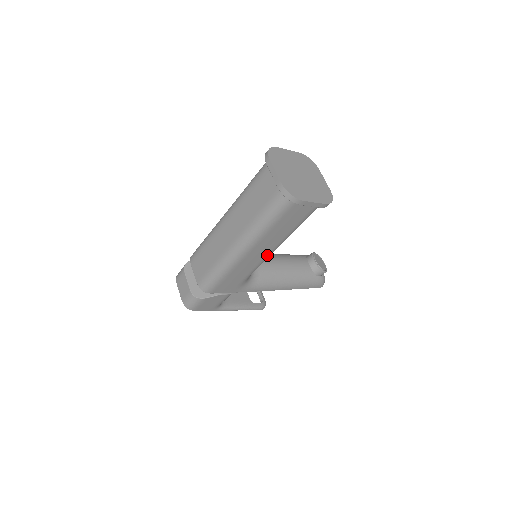
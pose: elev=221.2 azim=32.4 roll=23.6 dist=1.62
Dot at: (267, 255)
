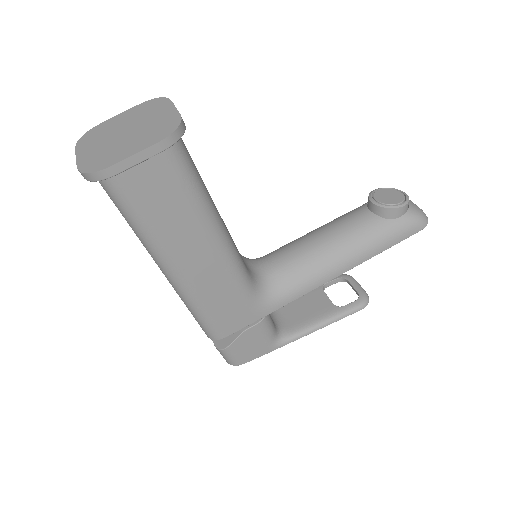
Dot at: (219, 255)
